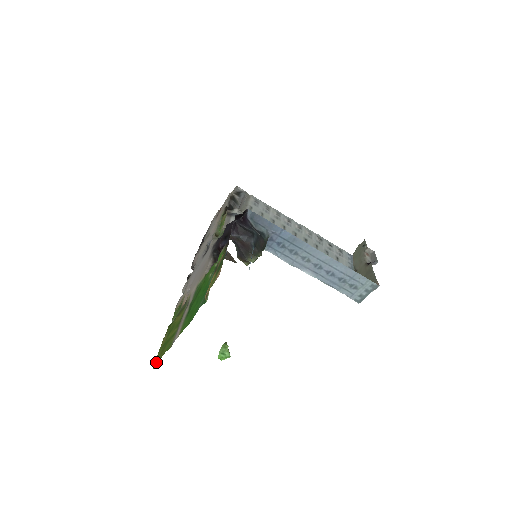
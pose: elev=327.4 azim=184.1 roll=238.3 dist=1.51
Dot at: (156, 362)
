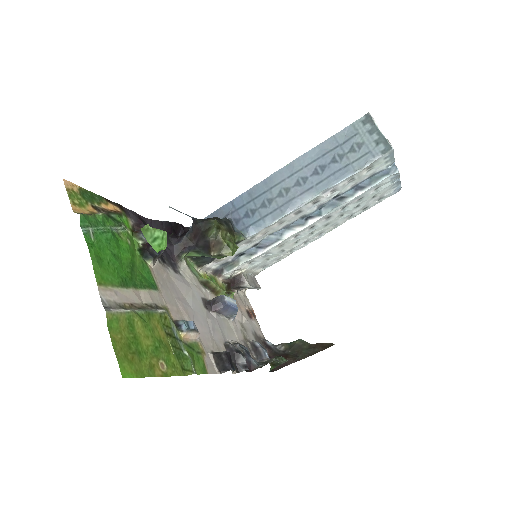
Dot at: (125, 368)
